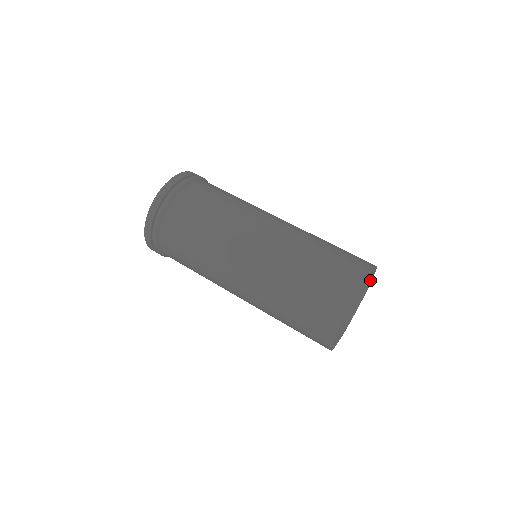
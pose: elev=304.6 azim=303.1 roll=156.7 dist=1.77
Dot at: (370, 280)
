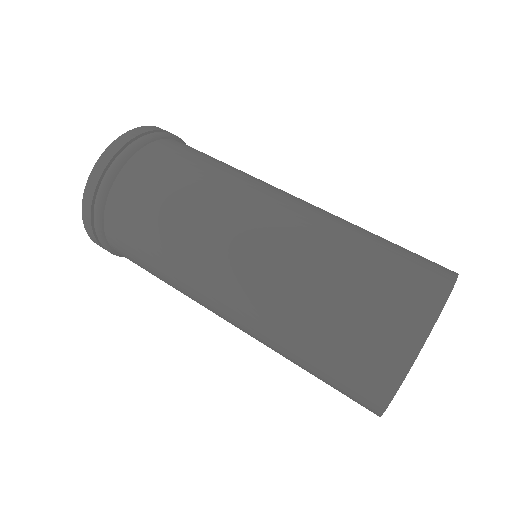
Dot at: occluded
